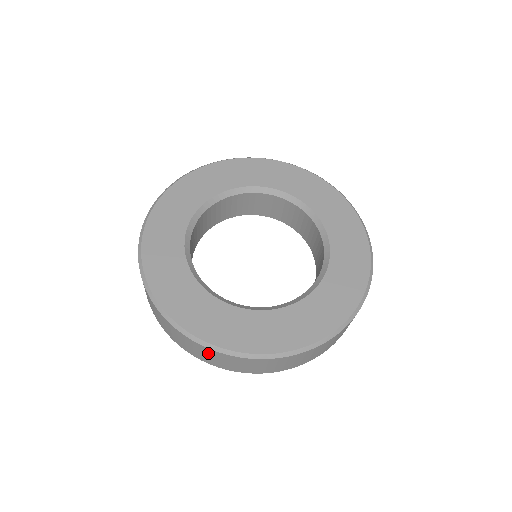
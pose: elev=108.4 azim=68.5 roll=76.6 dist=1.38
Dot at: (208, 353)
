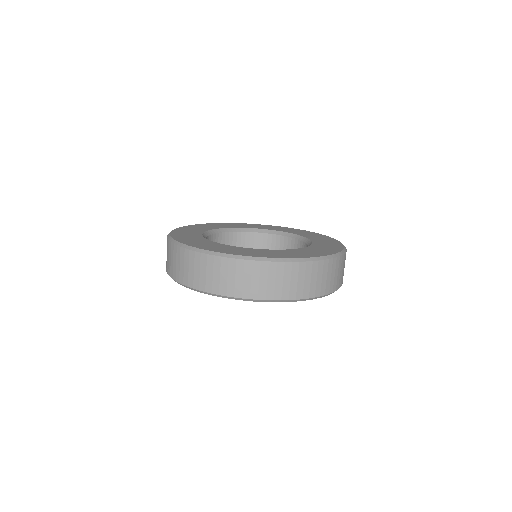
Dot at: (250, 272)
